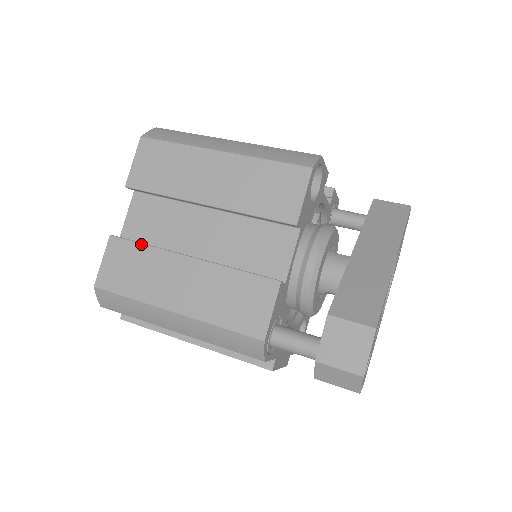
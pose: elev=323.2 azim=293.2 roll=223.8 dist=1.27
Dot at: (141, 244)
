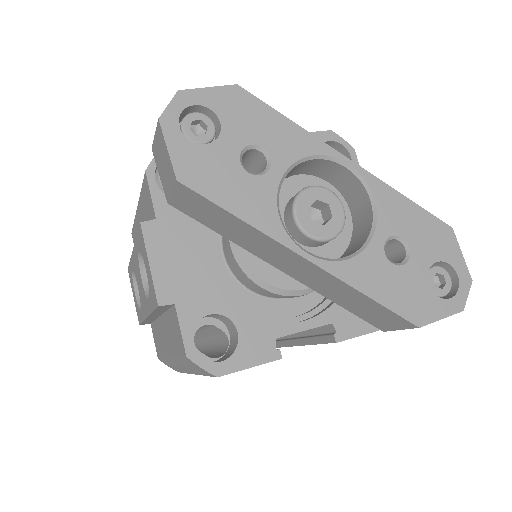
Dot at: occluded
